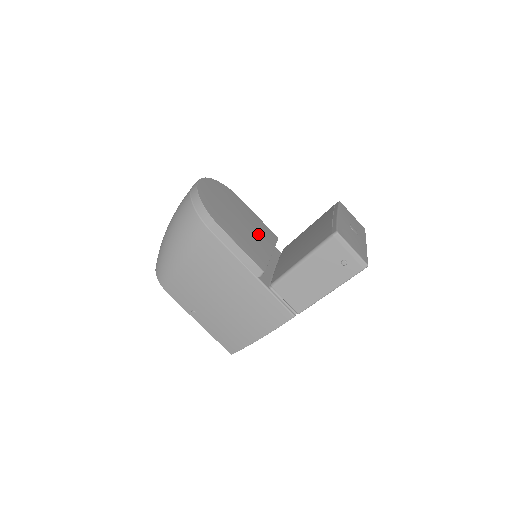
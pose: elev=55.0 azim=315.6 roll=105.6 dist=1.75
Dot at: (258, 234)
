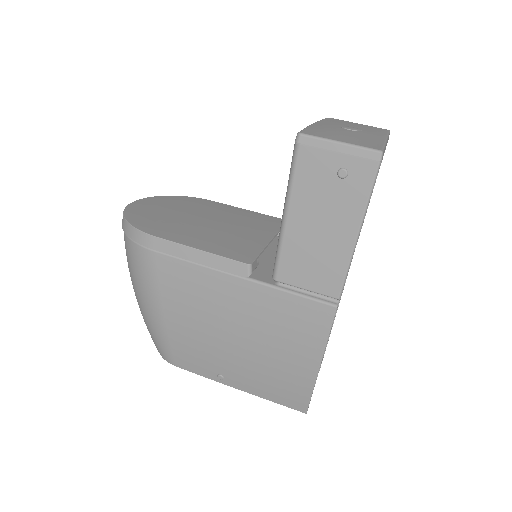
Dot at: (242, 226)
